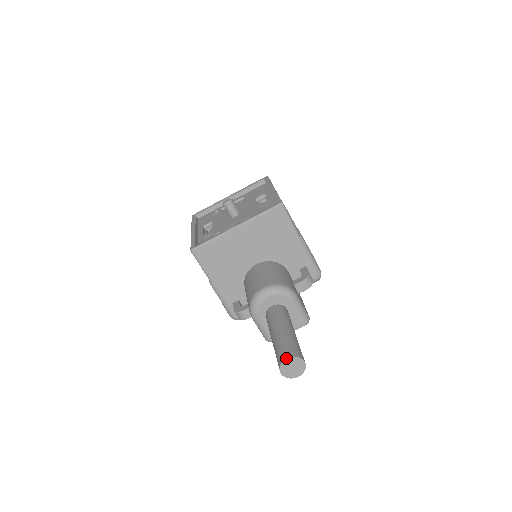
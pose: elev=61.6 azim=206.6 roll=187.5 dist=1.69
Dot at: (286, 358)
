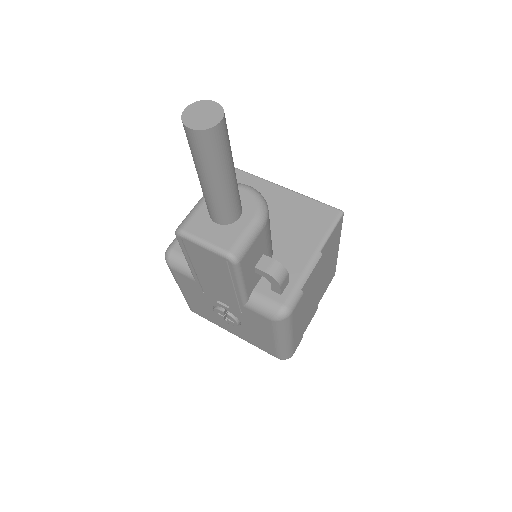
Dot at: (214, 101)
